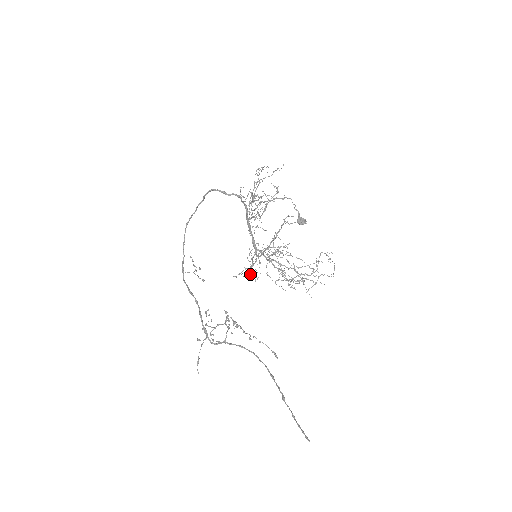
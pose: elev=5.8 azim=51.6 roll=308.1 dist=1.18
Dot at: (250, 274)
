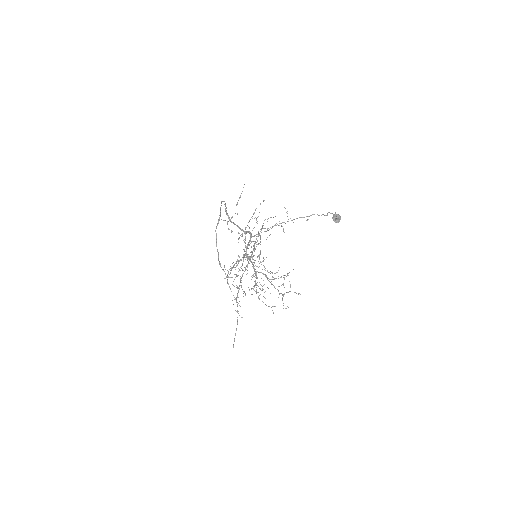
Dot at: occluded
